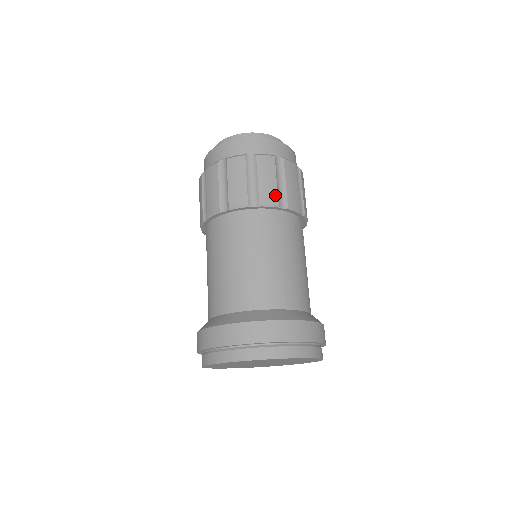
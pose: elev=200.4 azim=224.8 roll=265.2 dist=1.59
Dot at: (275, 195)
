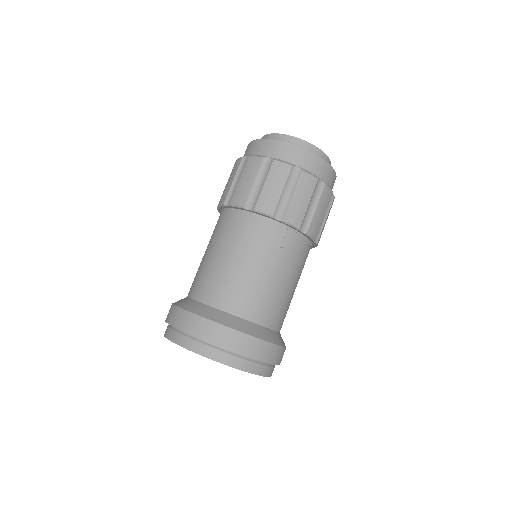
Dot at: (274, 205)
